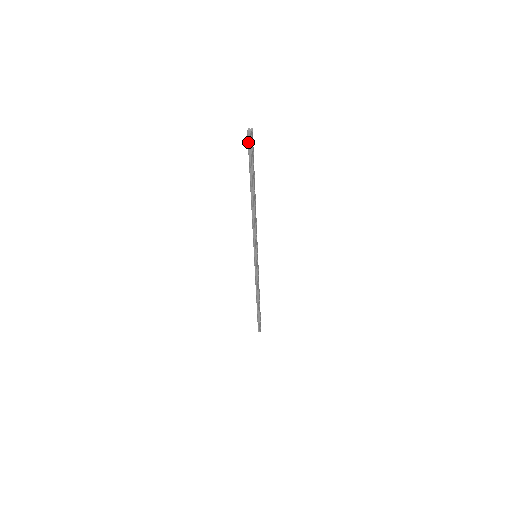
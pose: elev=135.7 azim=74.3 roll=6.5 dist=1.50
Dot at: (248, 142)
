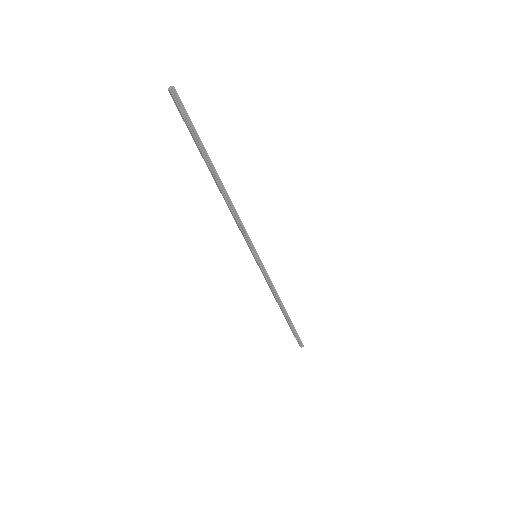
Dot at: (178, 106)
